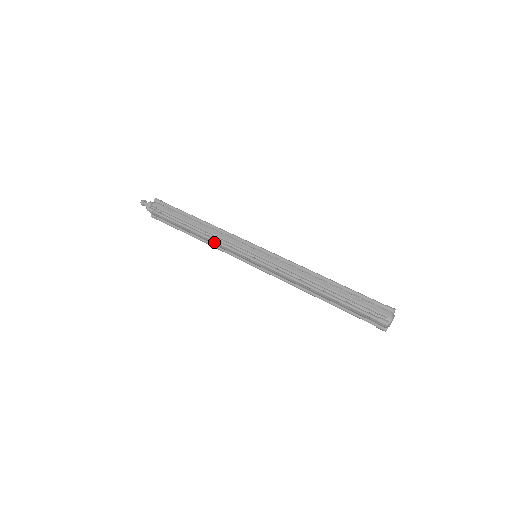
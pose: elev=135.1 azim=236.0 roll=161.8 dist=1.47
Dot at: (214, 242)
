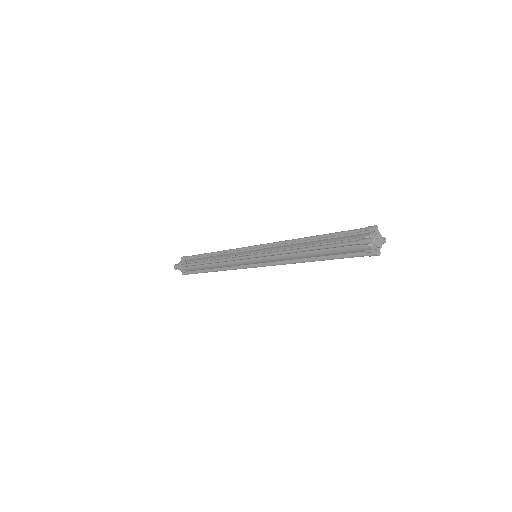
Dot at: (221, 261)
